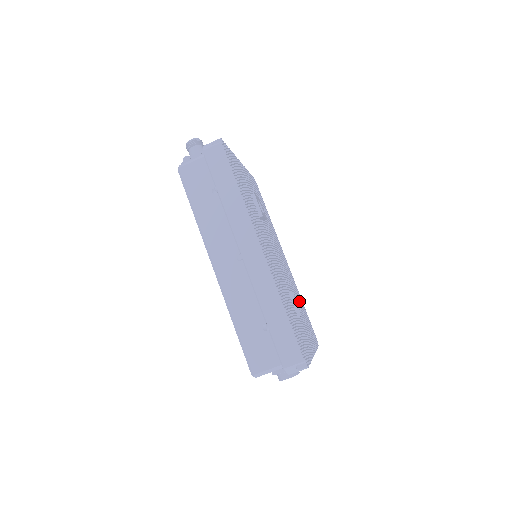
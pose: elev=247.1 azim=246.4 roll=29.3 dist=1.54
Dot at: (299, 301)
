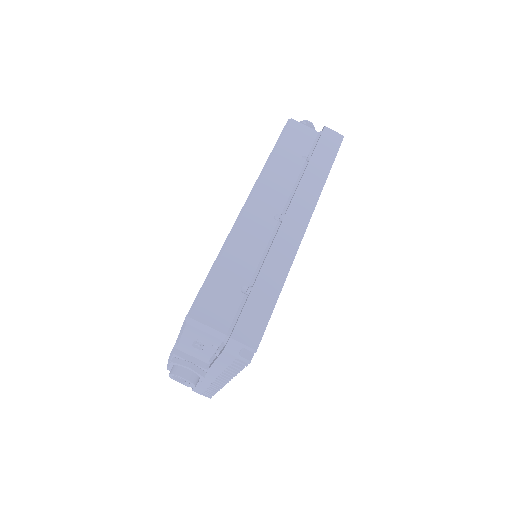
Dot at: occluded
